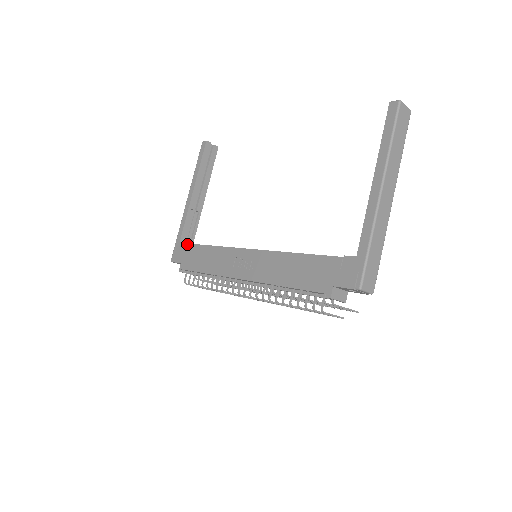
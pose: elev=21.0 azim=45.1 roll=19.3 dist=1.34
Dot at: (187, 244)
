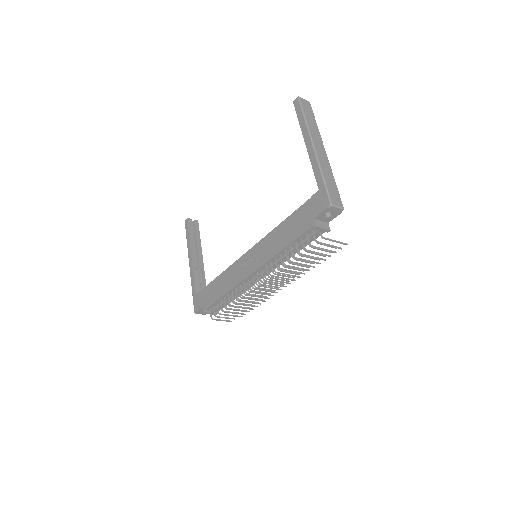
Dot at: (202, 290)
